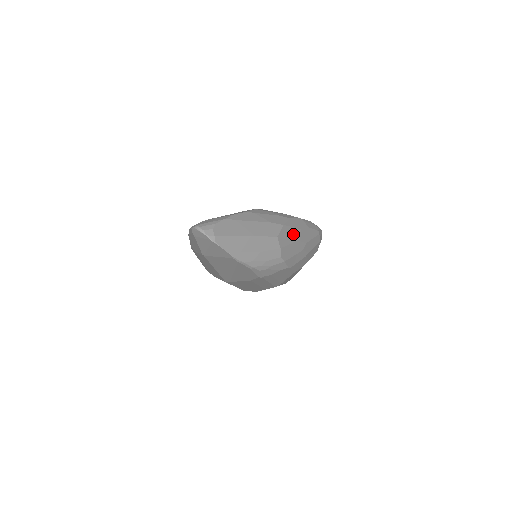
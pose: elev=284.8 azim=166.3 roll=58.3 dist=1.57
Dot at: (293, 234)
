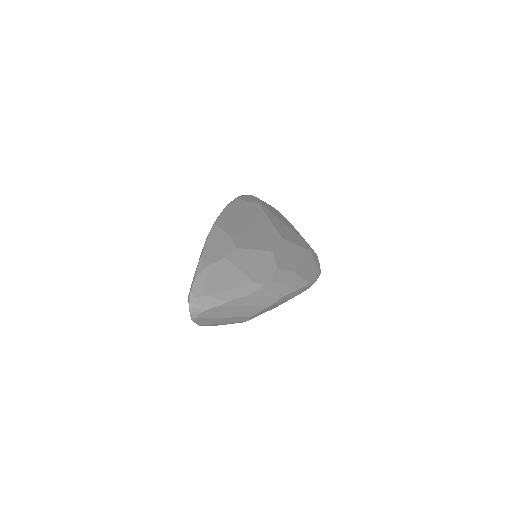
Dot at: (273, 307)
